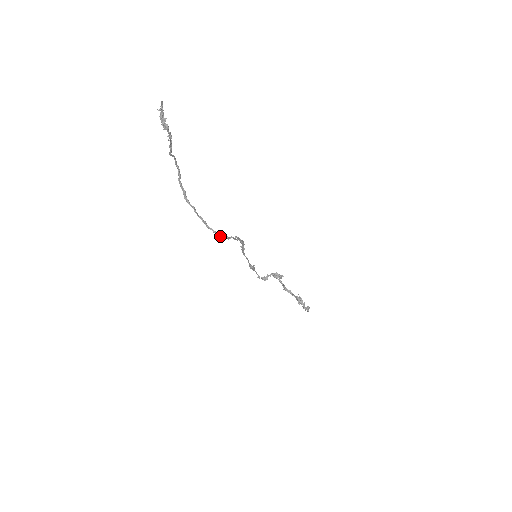
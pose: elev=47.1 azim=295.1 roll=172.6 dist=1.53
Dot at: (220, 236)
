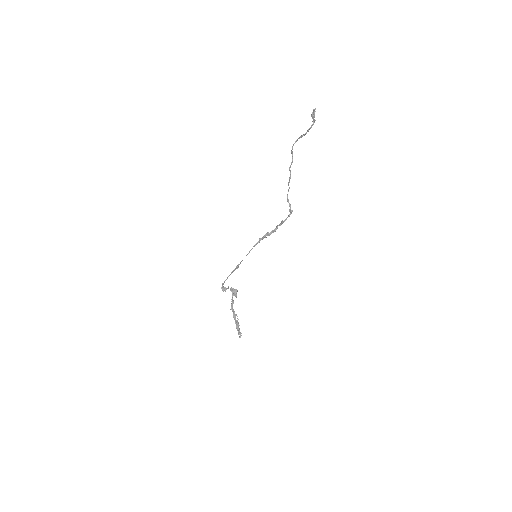
Dot at: occluded
